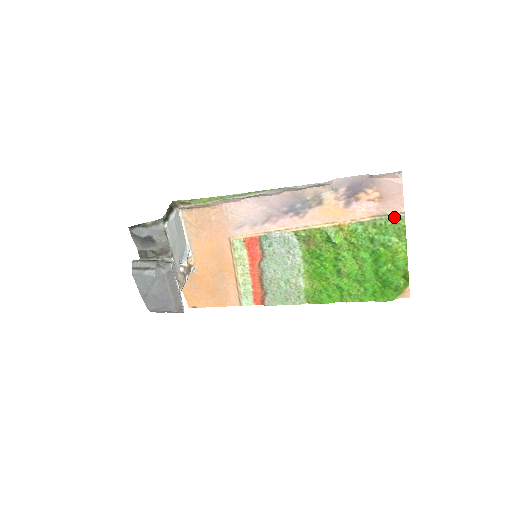
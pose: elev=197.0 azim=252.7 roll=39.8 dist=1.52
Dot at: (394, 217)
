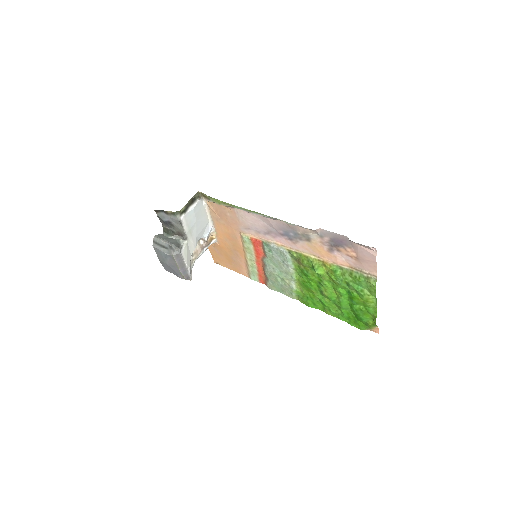
Dot at: (368, 276)
